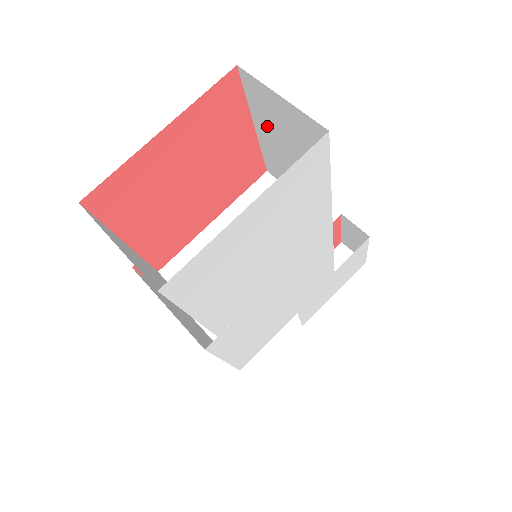
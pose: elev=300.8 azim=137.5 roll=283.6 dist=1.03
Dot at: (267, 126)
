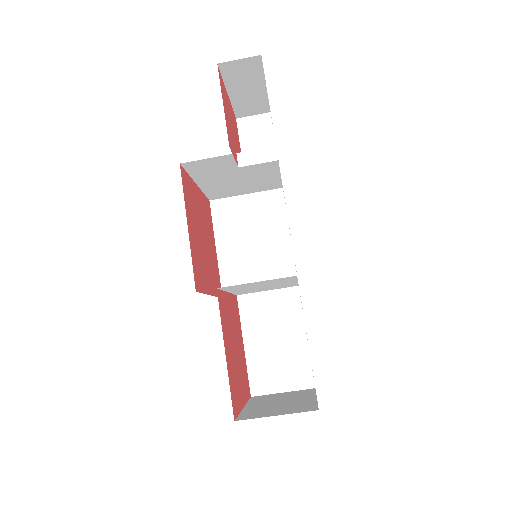
Dot at: occluded
